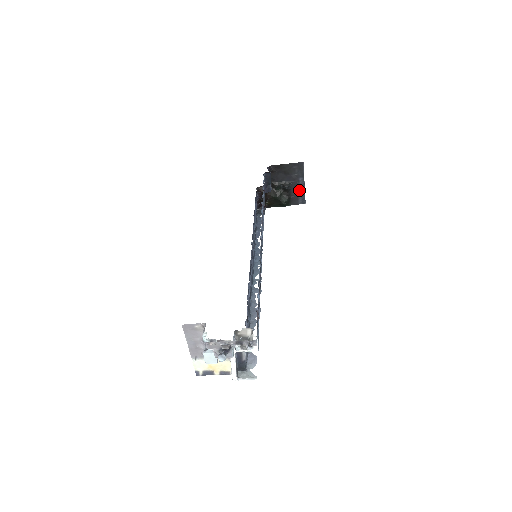
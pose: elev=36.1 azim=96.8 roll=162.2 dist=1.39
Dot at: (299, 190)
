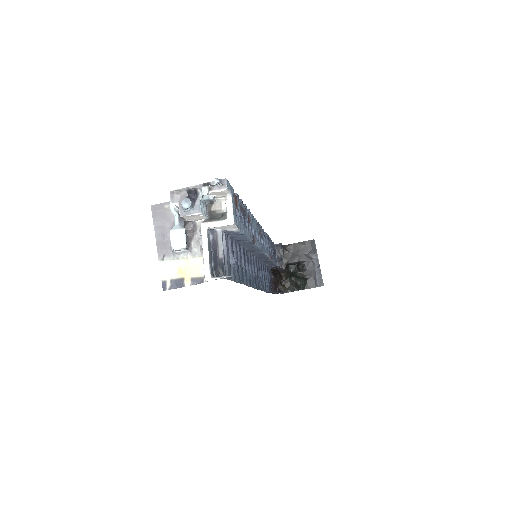
Dot at: (315, 271)
